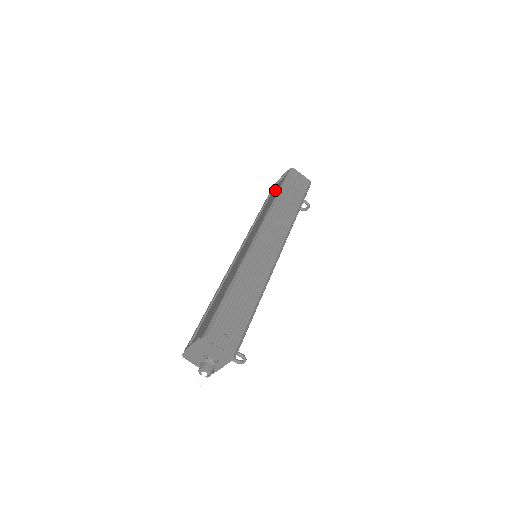
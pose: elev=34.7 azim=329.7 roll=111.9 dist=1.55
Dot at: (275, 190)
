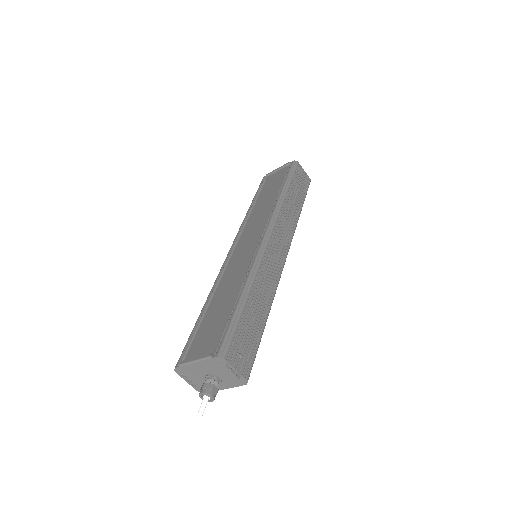
Dot at: (273, 181)
